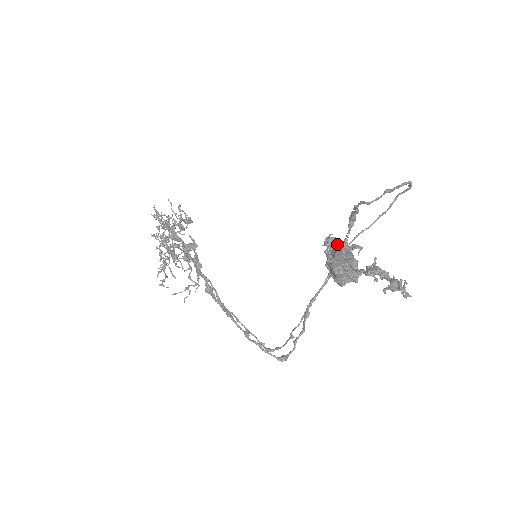
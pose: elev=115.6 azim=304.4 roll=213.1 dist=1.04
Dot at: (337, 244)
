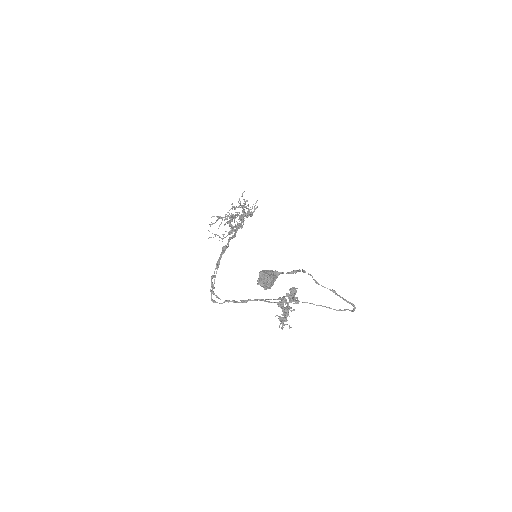
Dot at: (294, 294)
